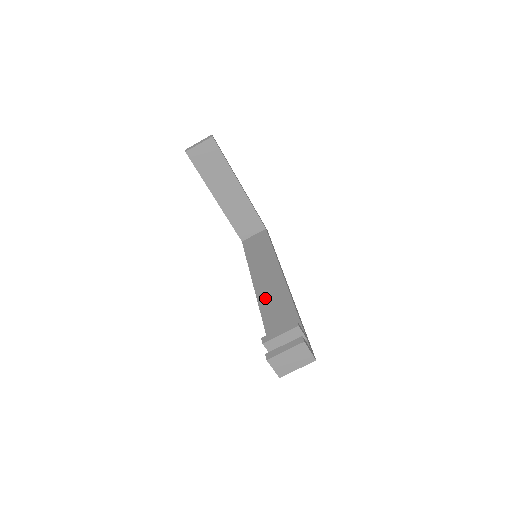
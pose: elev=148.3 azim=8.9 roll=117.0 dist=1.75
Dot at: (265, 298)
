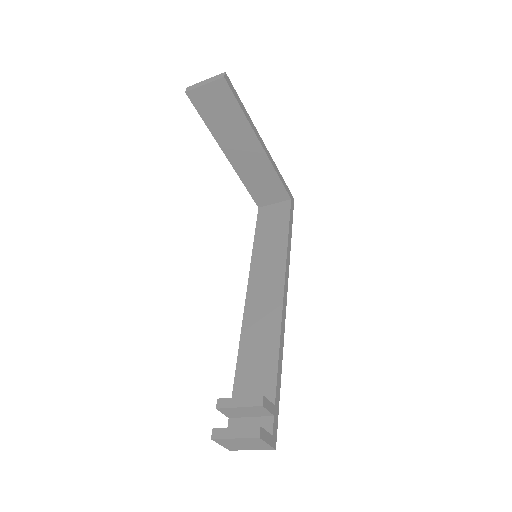
Dot at: (252, 318)
